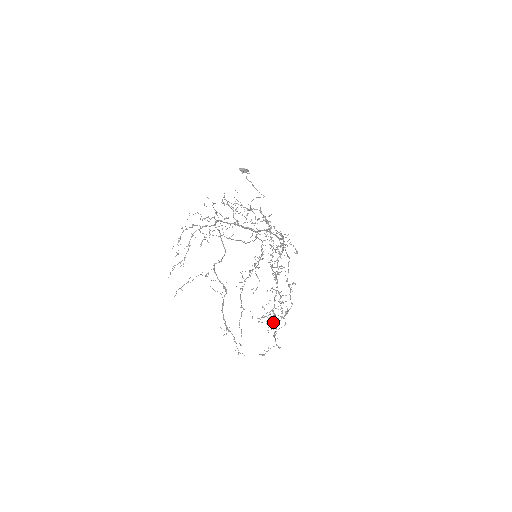
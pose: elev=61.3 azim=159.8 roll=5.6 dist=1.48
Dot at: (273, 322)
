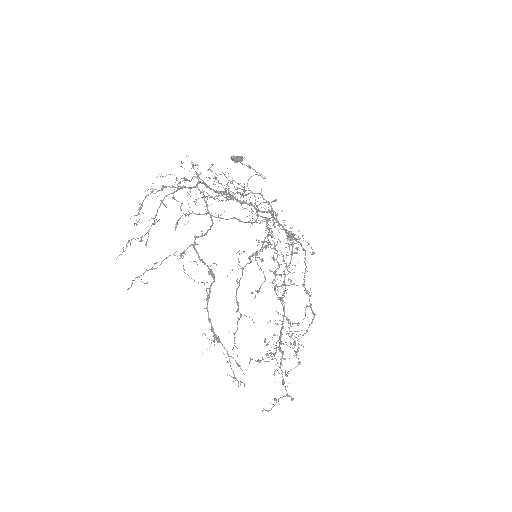
Dot at: occluded
